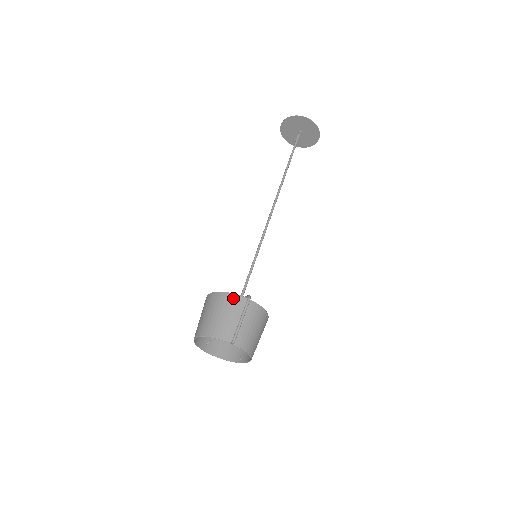
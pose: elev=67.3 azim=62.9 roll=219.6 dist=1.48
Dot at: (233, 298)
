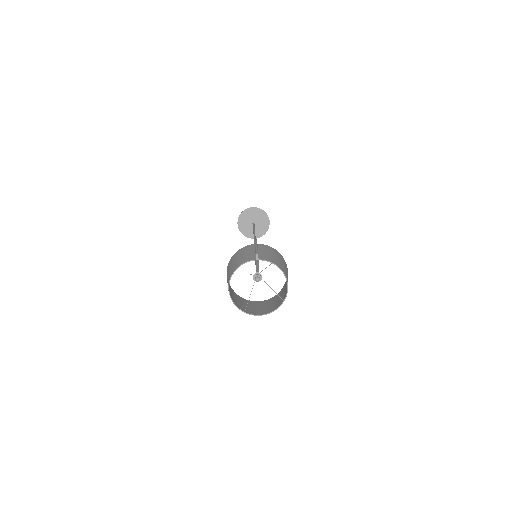
Dot at: (244, 248)
